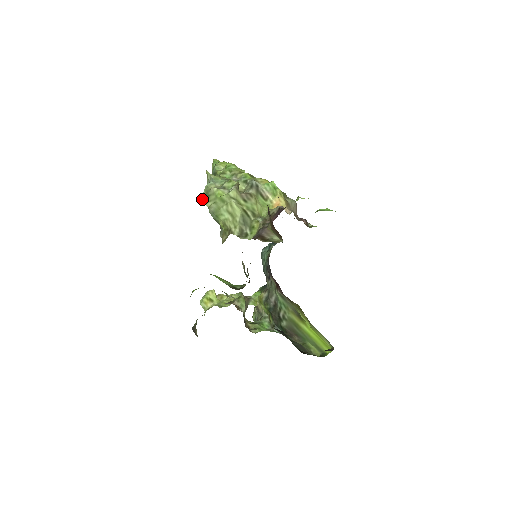
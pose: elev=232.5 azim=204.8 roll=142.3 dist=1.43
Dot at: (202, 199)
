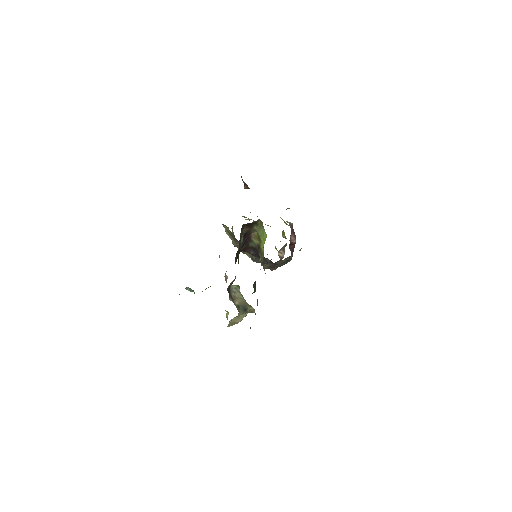
Dot at: occluded
